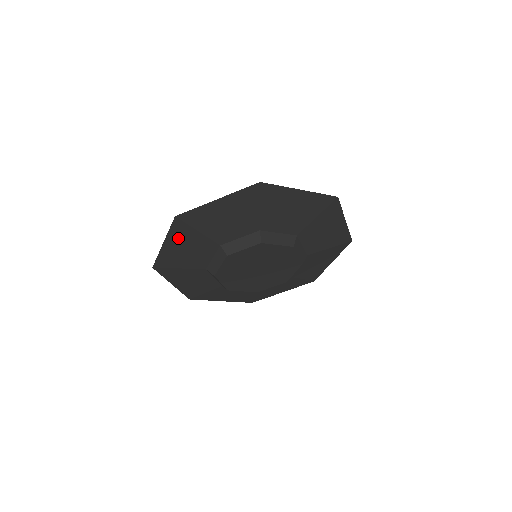
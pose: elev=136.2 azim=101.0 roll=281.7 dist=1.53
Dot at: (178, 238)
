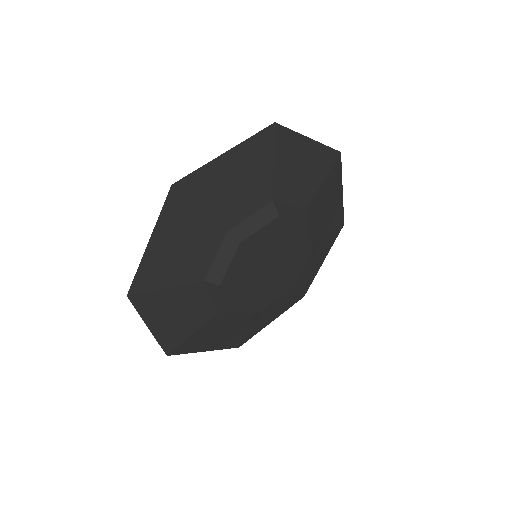
Dot at: (156, 311)
